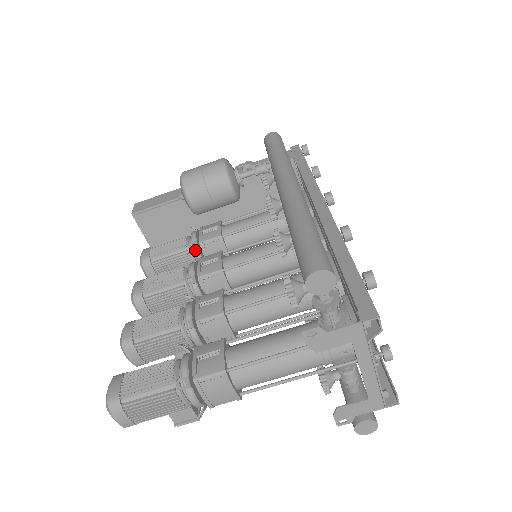
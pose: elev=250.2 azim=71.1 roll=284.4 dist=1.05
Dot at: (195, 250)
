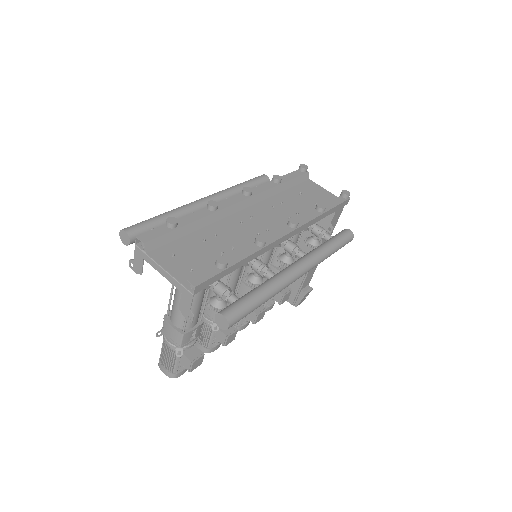
Dot at: occluded
